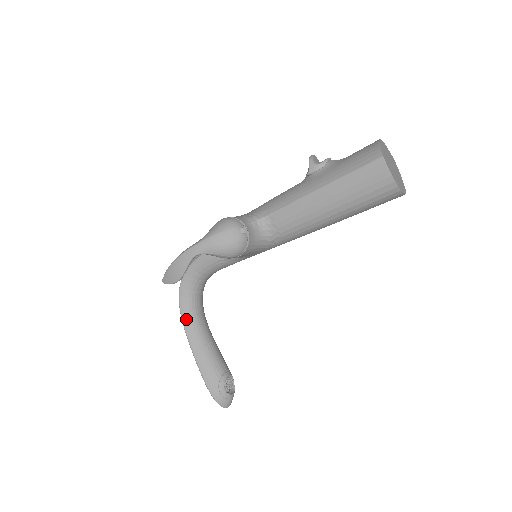
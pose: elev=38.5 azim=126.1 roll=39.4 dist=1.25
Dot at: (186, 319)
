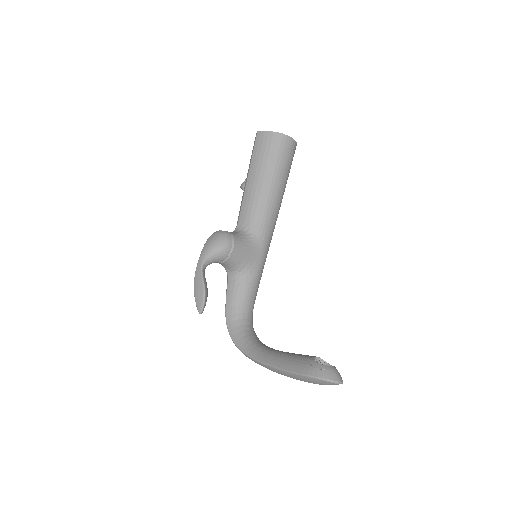
Dot at: (251, 352)
